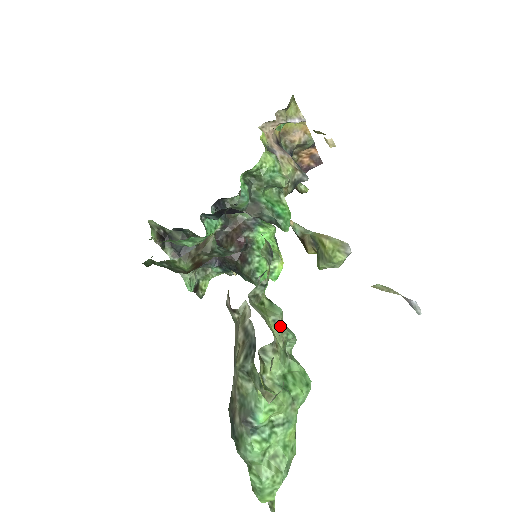
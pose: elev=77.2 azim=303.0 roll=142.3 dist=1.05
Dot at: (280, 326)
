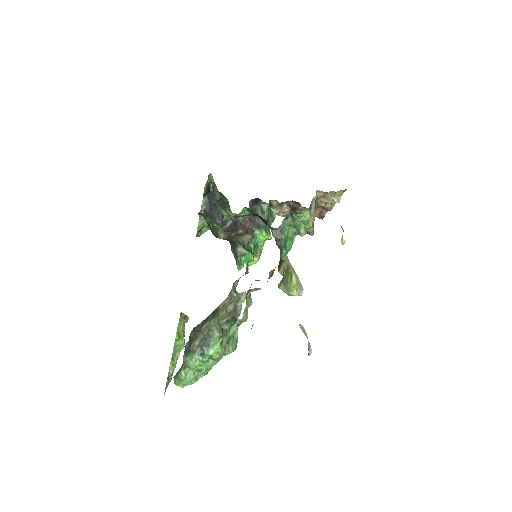
Dot at: (247, 312)
